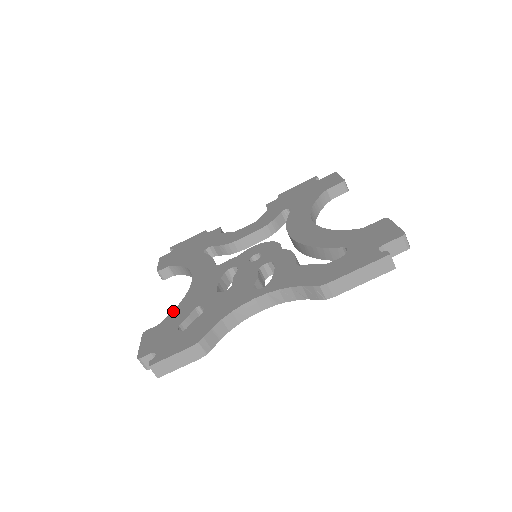
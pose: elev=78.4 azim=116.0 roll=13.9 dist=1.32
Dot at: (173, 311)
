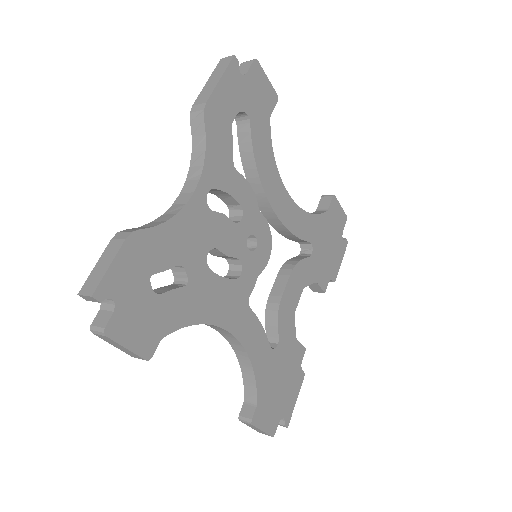
Dot at: occluded
